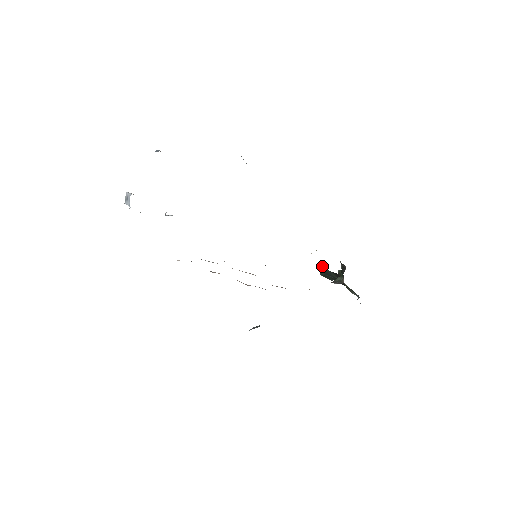
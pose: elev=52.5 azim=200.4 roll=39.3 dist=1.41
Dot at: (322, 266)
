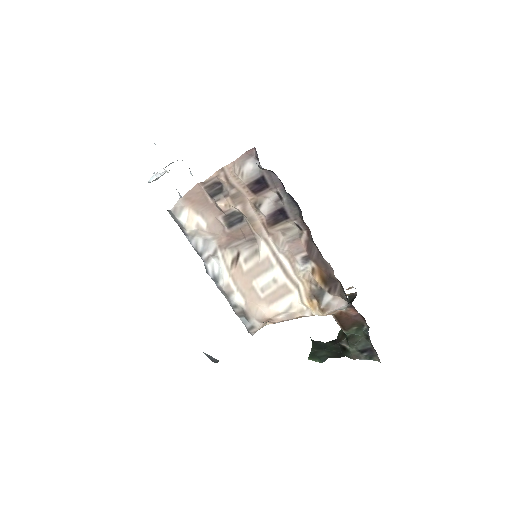
Dot at: (315, 341)
